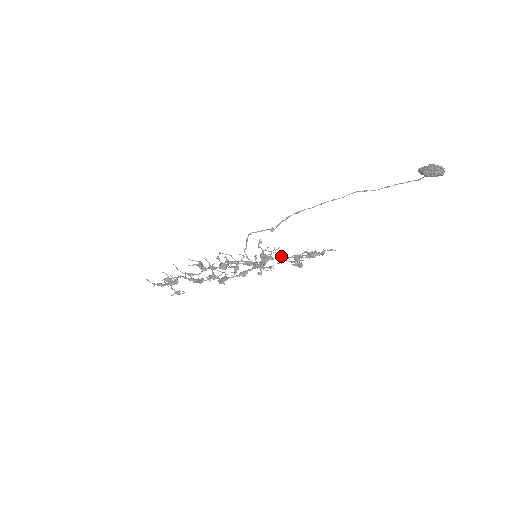
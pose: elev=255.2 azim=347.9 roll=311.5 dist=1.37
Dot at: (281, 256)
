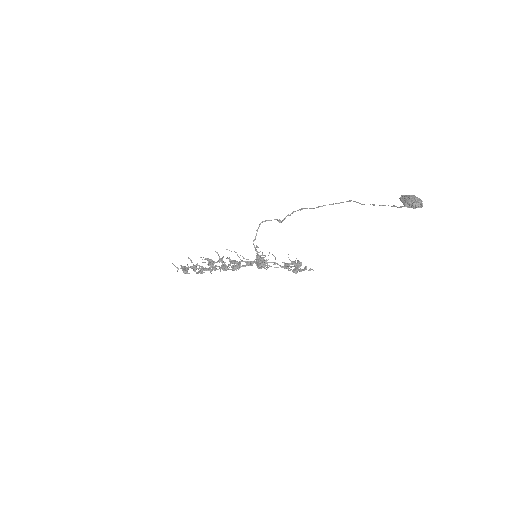
Dot at: occluded
